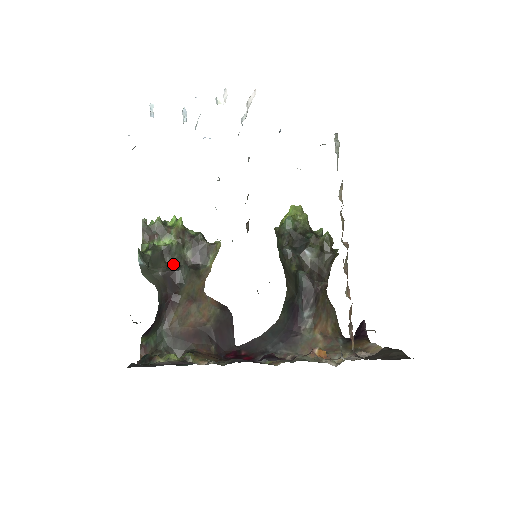
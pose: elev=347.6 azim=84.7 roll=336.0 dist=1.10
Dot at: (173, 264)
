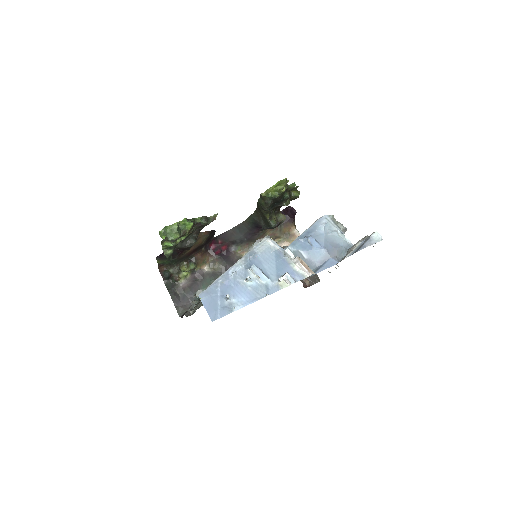
Dot at: (184, 240)
